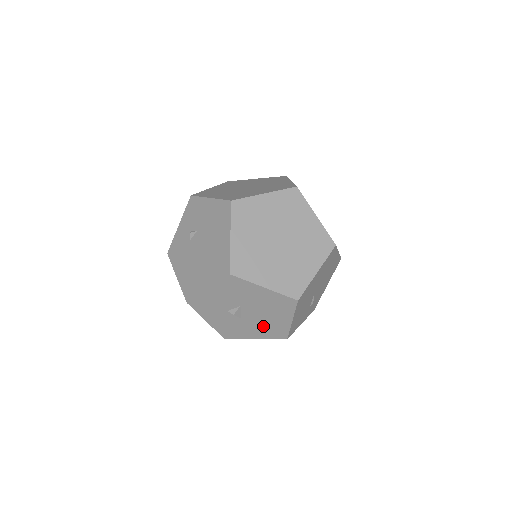
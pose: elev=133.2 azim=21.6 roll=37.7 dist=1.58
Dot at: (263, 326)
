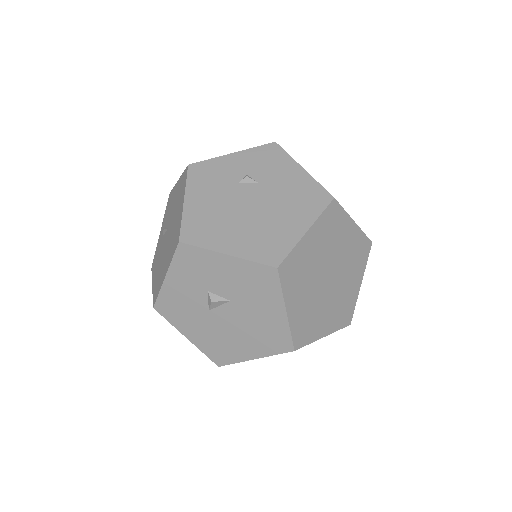
Dot at: (217, 336)
